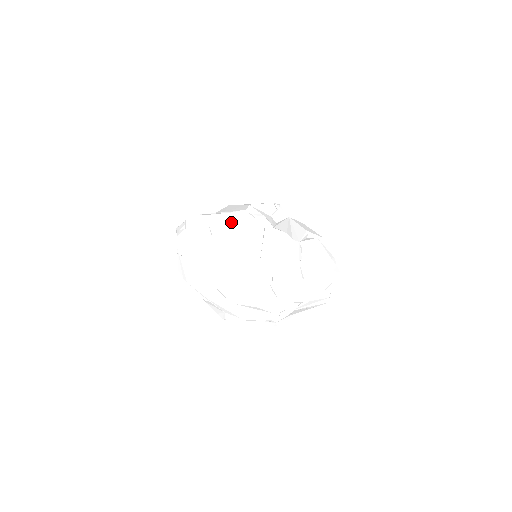
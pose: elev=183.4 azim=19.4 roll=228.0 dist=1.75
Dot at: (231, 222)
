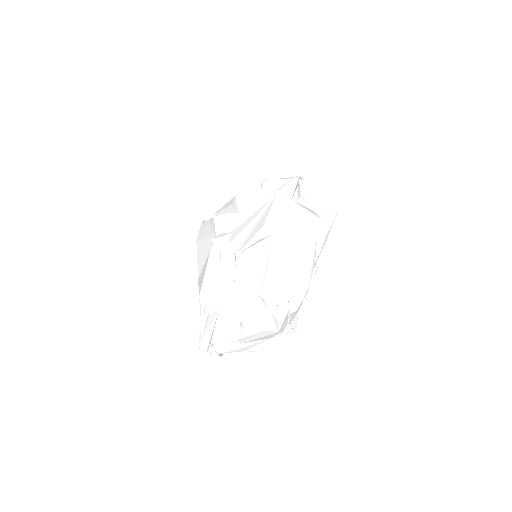
Dot at: (205, 233)
